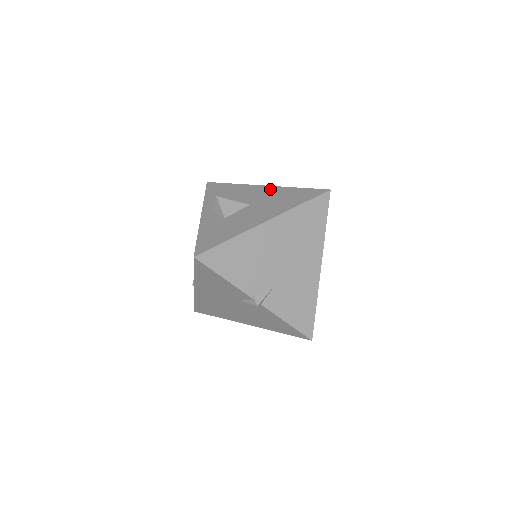
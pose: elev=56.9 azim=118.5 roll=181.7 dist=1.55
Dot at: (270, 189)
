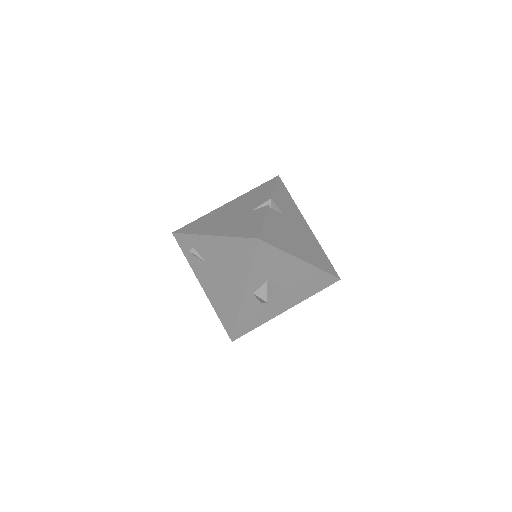
Dot at: (306, 269)
